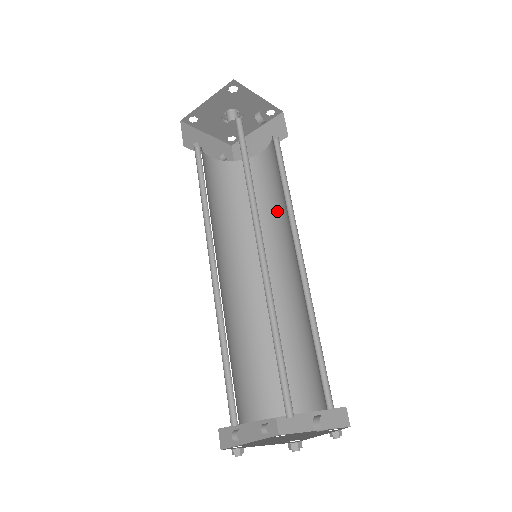
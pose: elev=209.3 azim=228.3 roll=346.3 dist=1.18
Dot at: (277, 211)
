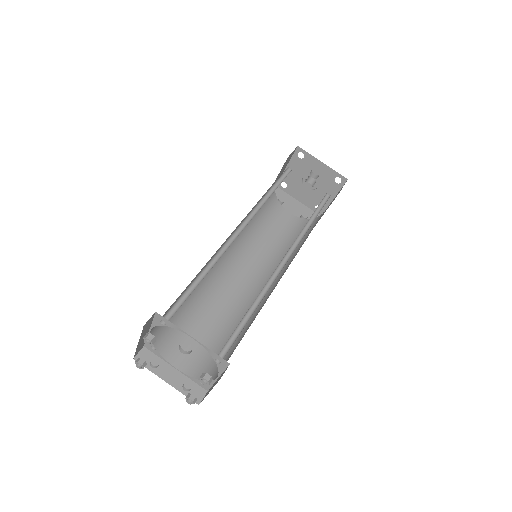
Dot at: occluded
